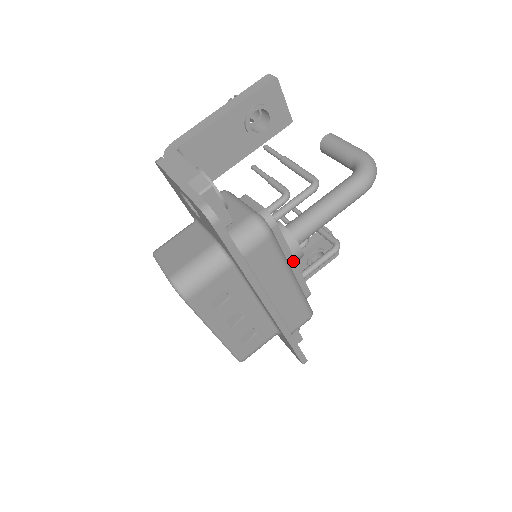
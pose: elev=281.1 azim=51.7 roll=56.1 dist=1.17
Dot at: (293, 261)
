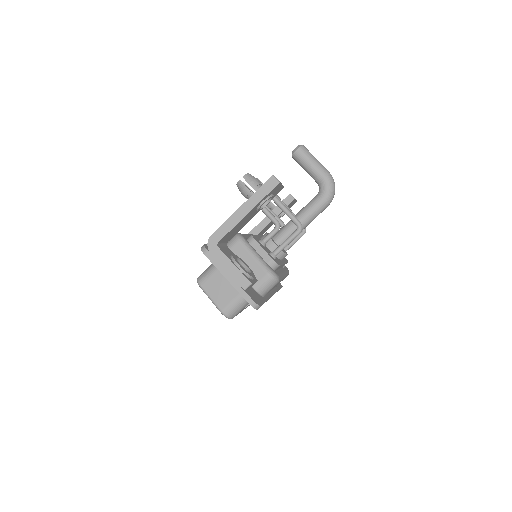
Dot at: (283, 264)
